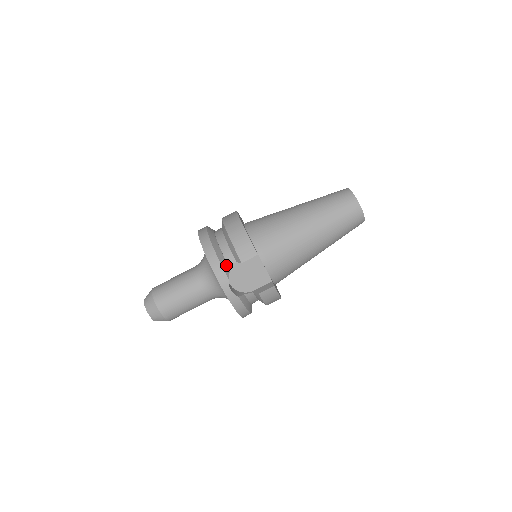
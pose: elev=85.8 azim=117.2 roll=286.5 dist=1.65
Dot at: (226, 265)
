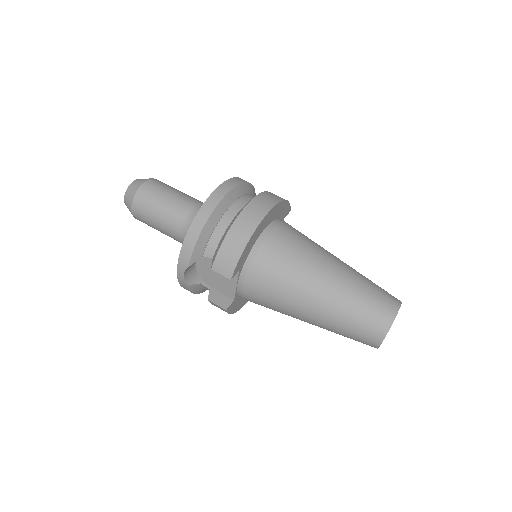
Dot at: (201, 252)
